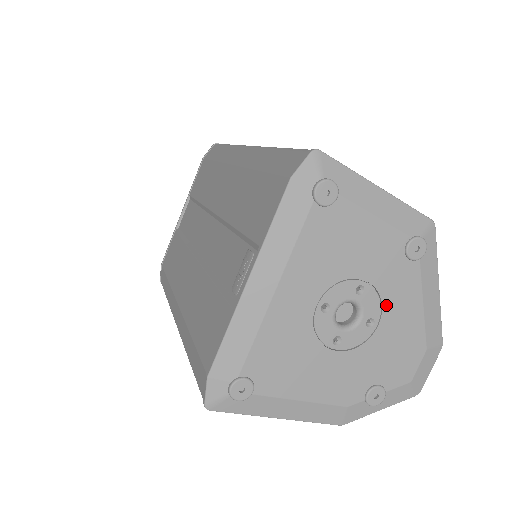
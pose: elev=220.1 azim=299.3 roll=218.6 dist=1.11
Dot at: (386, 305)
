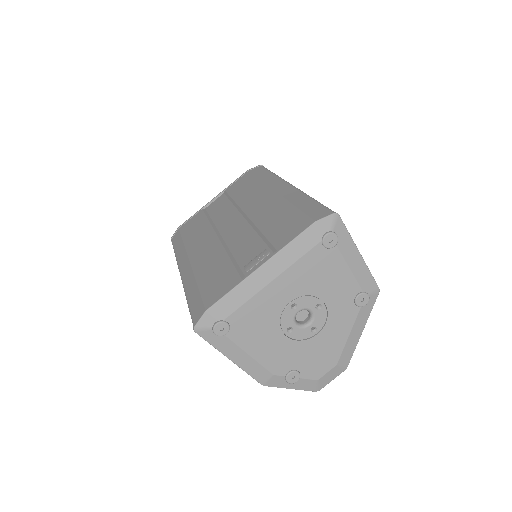
Dot at: (328, 324)
